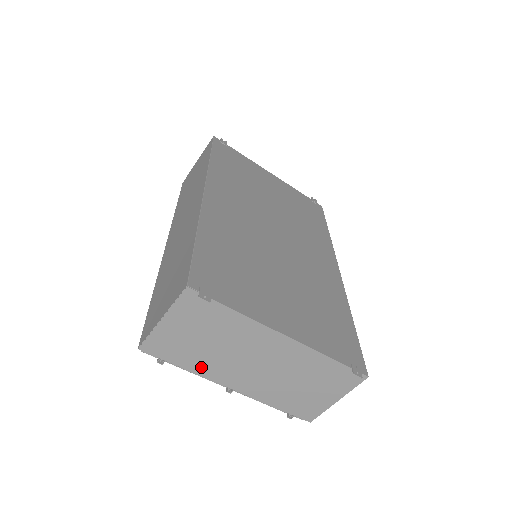
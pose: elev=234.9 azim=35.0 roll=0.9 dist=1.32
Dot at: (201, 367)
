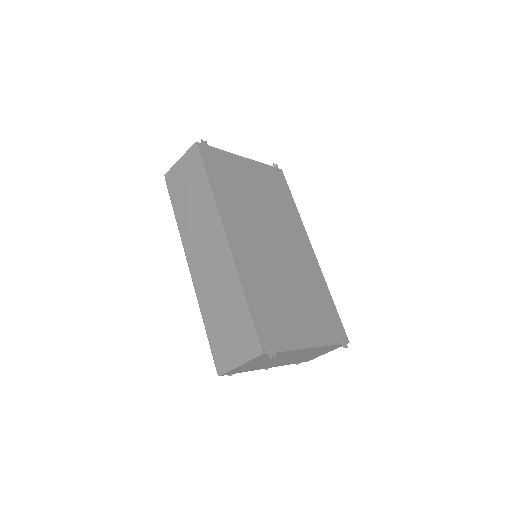
Dot at: (254, 369)
